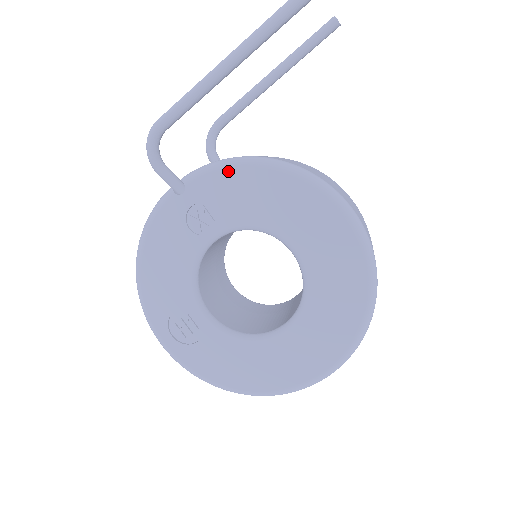
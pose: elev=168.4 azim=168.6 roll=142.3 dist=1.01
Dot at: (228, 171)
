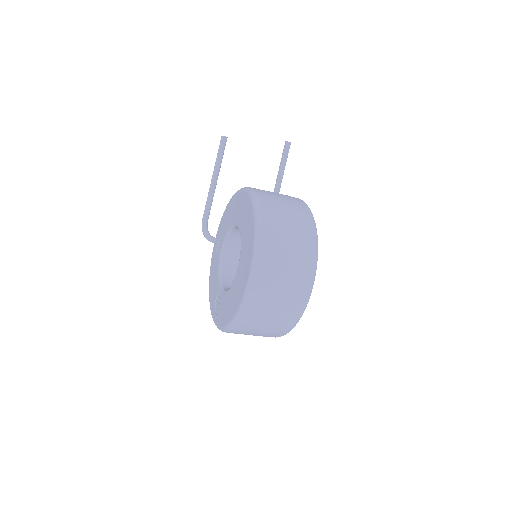
Dot at: (222, 218)
